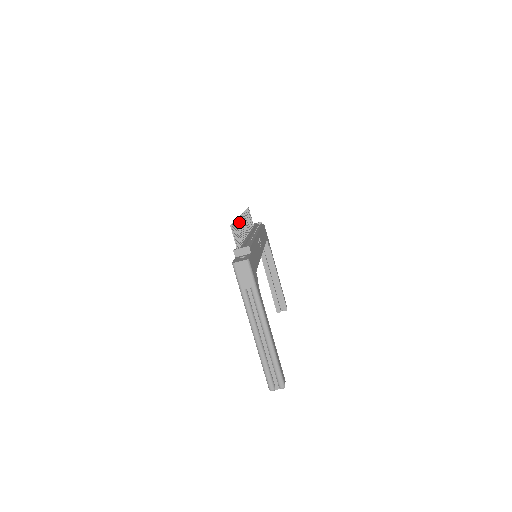
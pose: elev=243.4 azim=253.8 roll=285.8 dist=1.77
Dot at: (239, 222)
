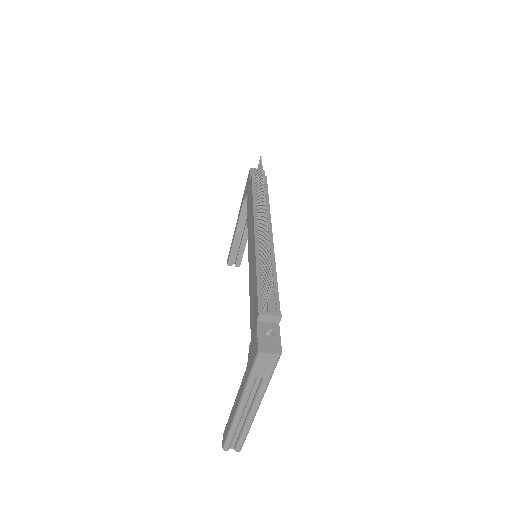
Dot at: (266, 235)
